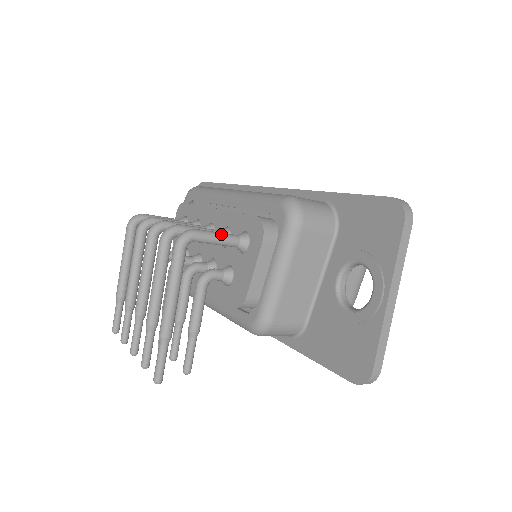
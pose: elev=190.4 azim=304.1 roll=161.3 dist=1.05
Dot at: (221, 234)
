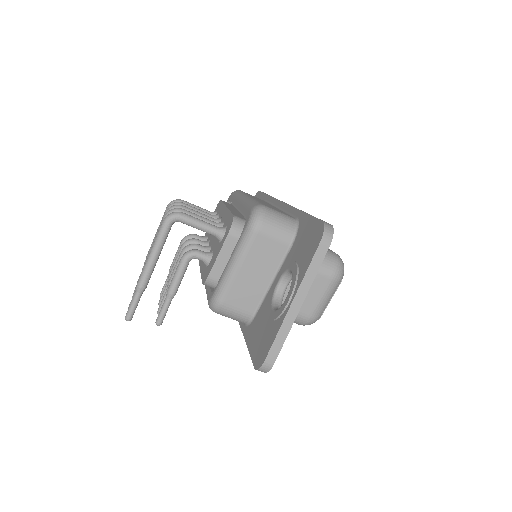
Dot at: (203, 222)
